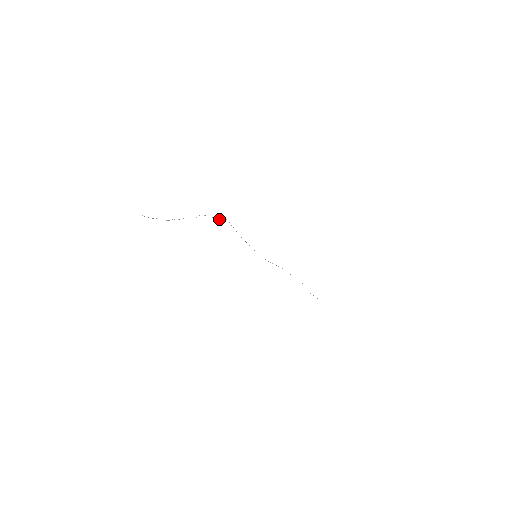
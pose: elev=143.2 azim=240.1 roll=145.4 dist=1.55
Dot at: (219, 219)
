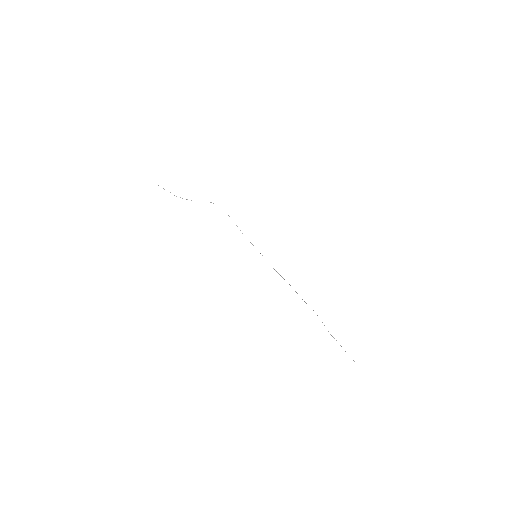
Dot at: occluded
